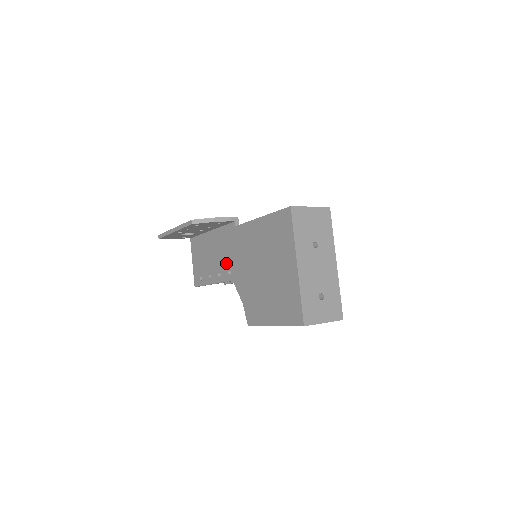
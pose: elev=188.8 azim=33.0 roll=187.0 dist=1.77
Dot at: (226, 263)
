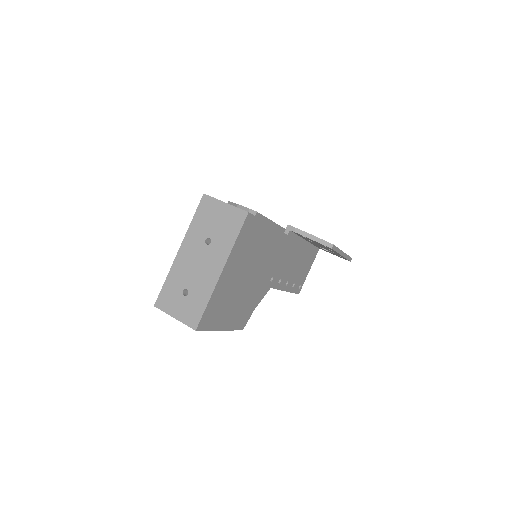
Dot at: occluded
